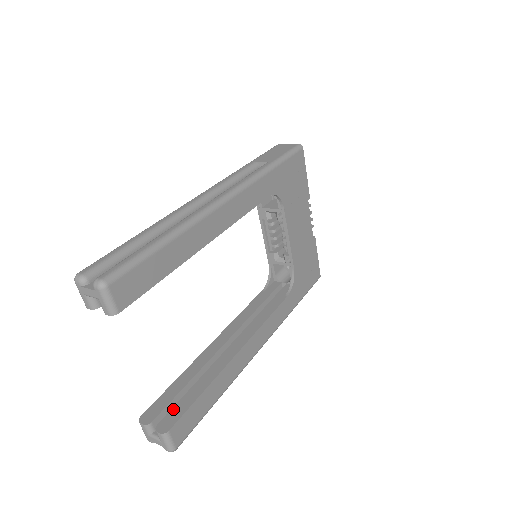
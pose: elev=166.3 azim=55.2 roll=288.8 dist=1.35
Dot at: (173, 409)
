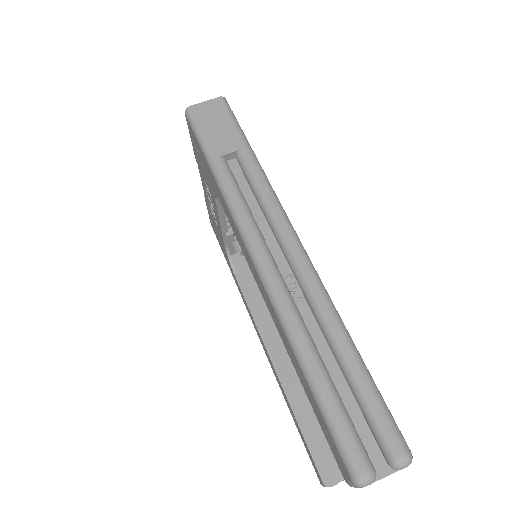
Dot at: occluded
